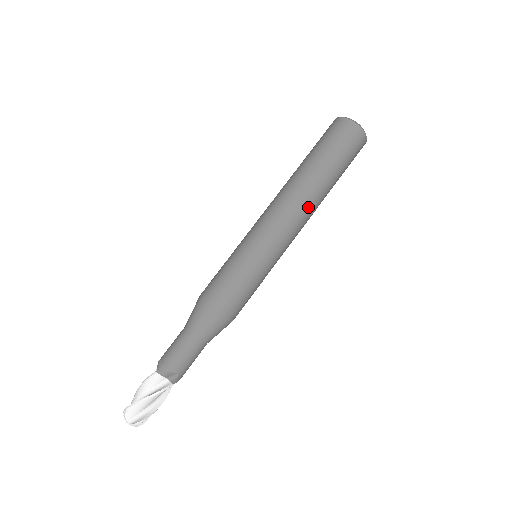
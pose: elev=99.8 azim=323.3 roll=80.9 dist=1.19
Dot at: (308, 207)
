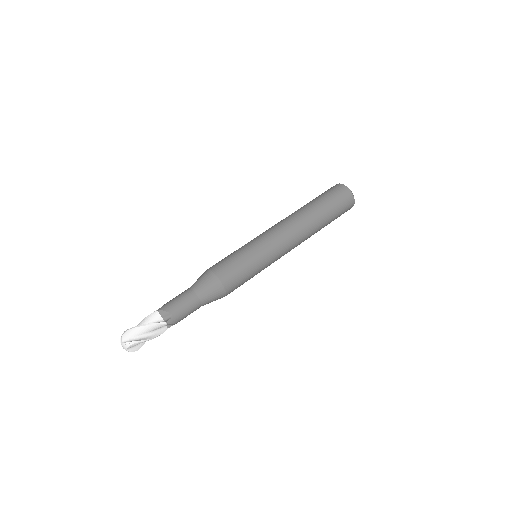
Dot at: (301, 228)
